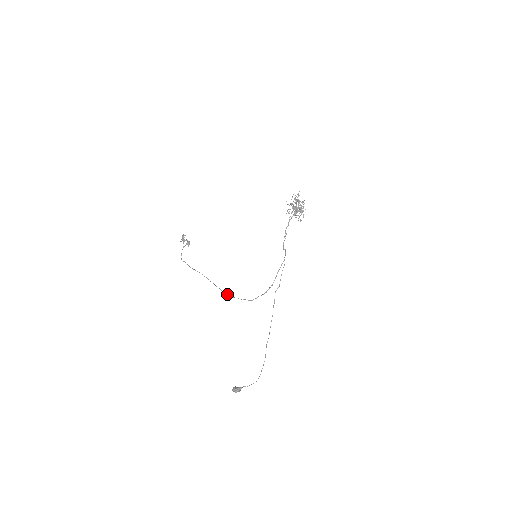
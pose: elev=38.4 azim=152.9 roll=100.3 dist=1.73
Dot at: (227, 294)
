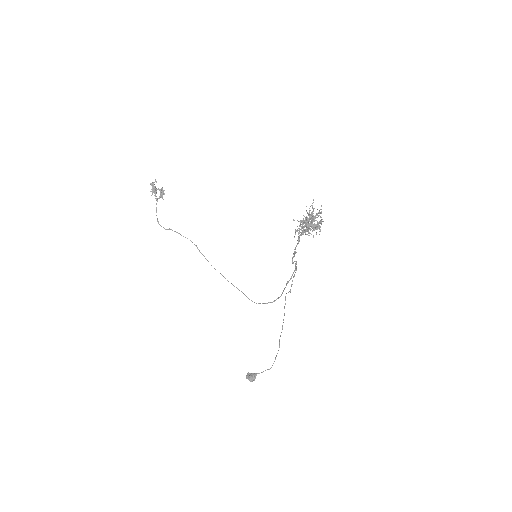
Dot at: (225, 278)
